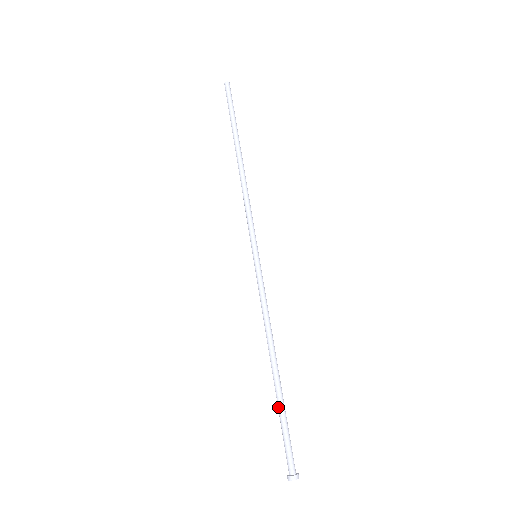
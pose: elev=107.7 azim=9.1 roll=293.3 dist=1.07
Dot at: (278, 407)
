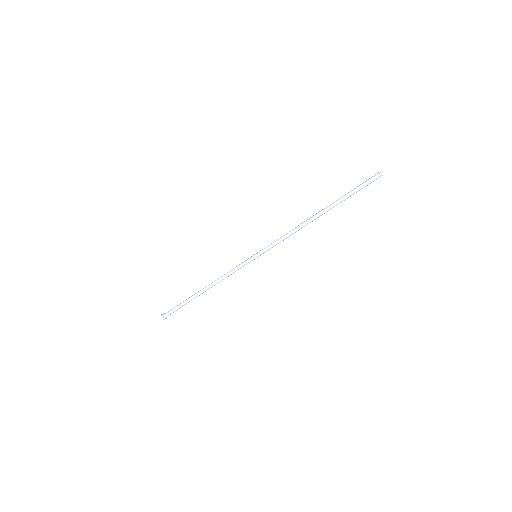
Dot at: (187, 301)
